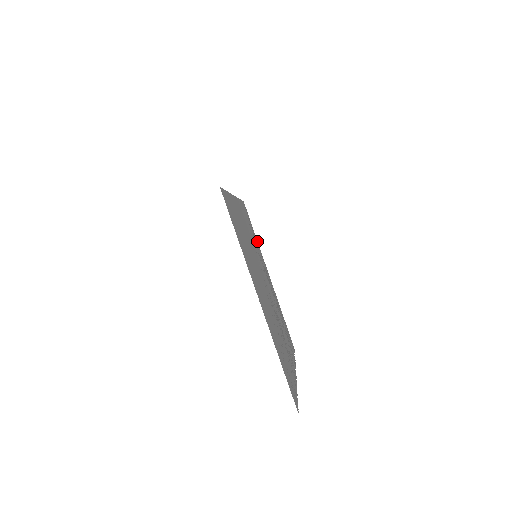
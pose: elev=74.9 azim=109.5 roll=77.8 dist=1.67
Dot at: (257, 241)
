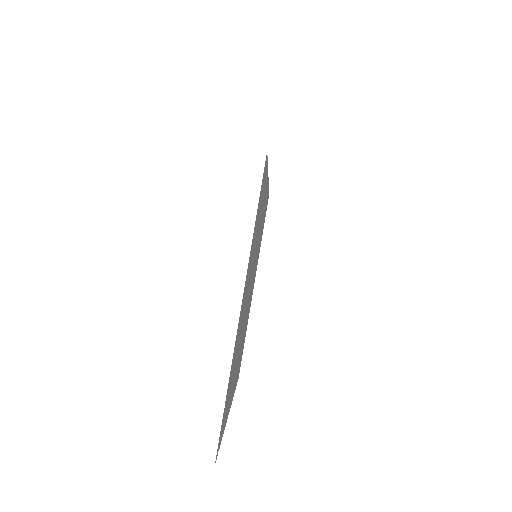
Dot at: occluded
